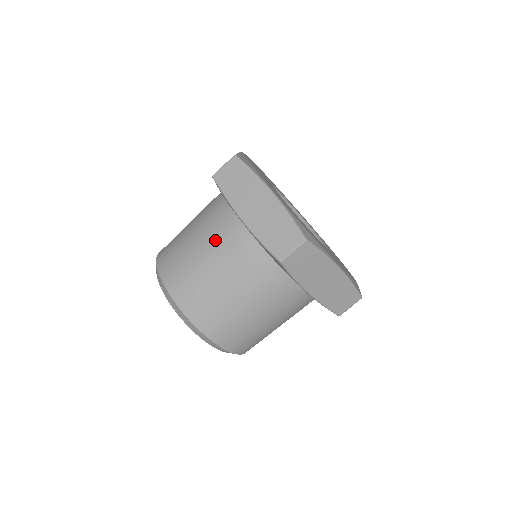
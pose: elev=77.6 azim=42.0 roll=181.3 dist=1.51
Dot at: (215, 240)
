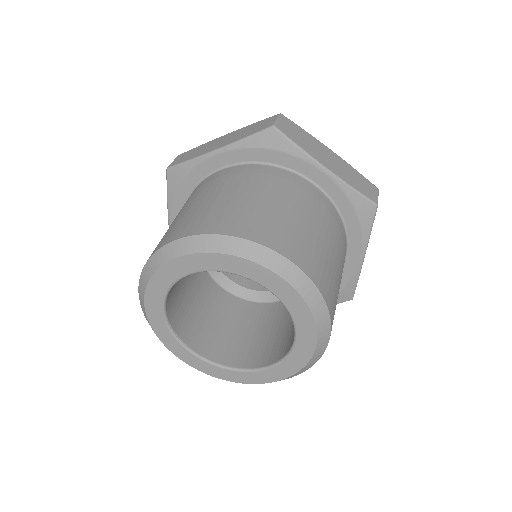
Dot at: (200, 192)
